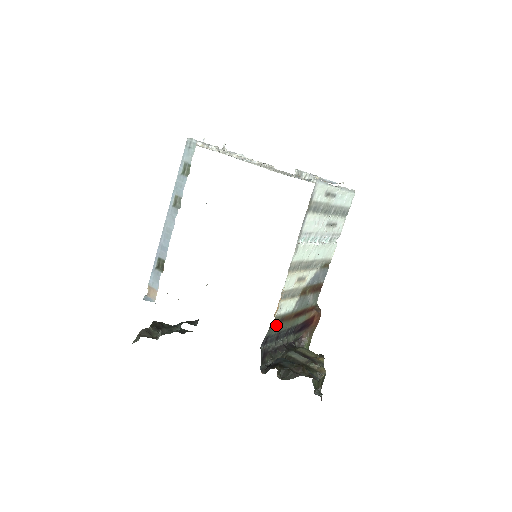
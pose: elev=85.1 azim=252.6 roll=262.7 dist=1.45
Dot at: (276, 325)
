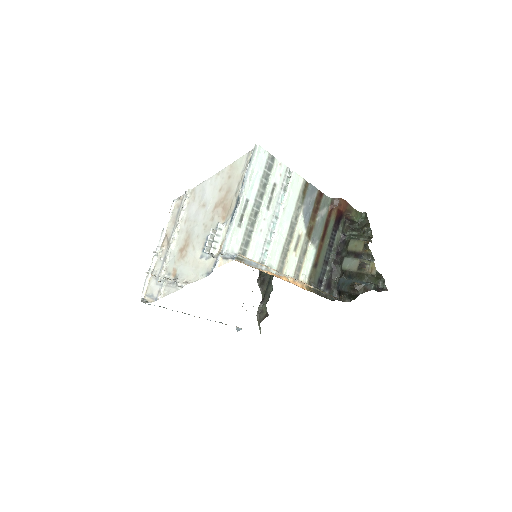
Dot at: (316, 270)
